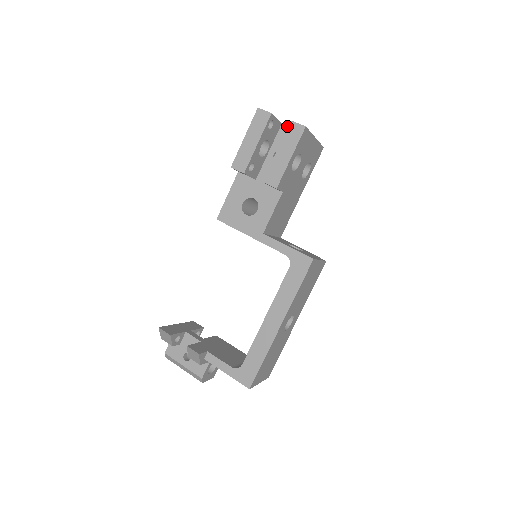
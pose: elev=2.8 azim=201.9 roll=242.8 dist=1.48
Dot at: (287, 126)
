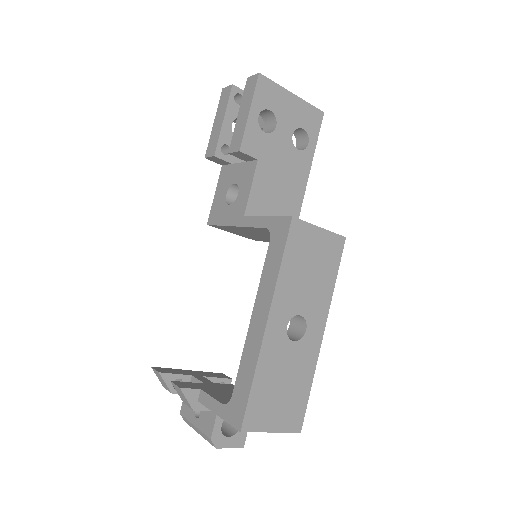
Dot at: occluded
